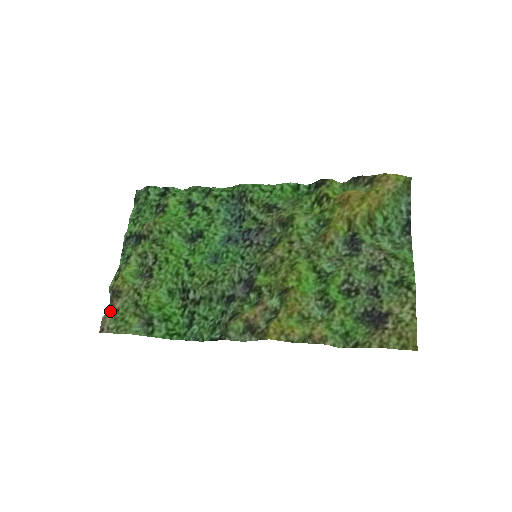
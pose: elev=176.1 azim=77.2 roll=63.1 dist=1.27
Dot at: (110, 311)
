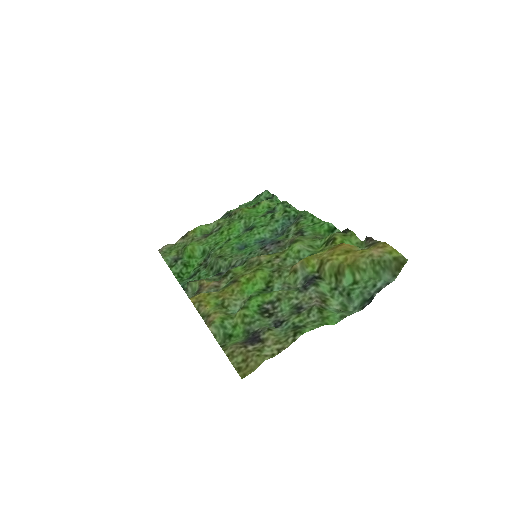
Dot at: occluded
